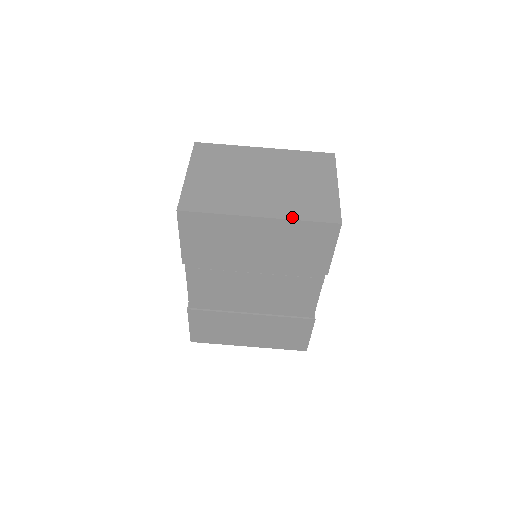
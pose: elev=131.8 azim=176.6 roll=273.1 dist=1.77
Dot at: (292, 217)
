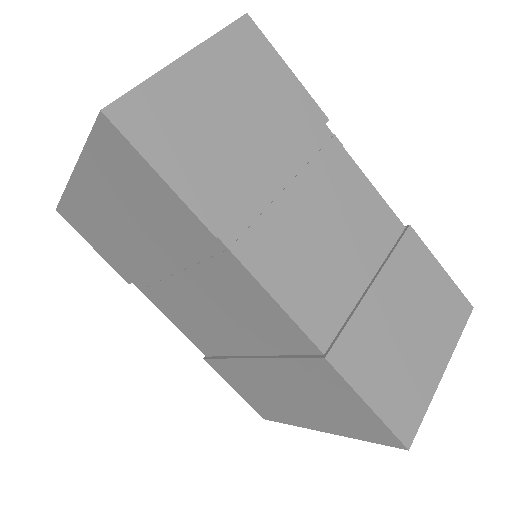
Dot at: occluded
